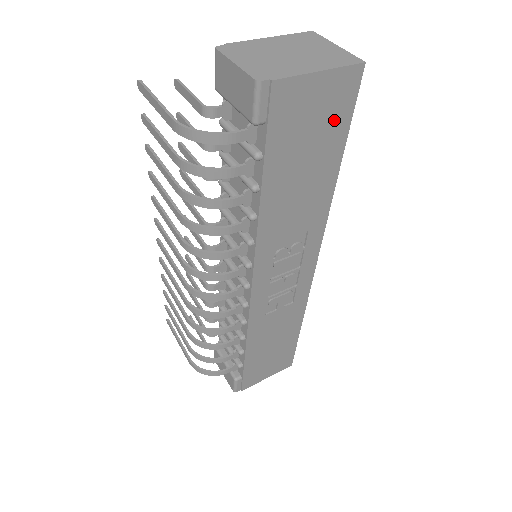
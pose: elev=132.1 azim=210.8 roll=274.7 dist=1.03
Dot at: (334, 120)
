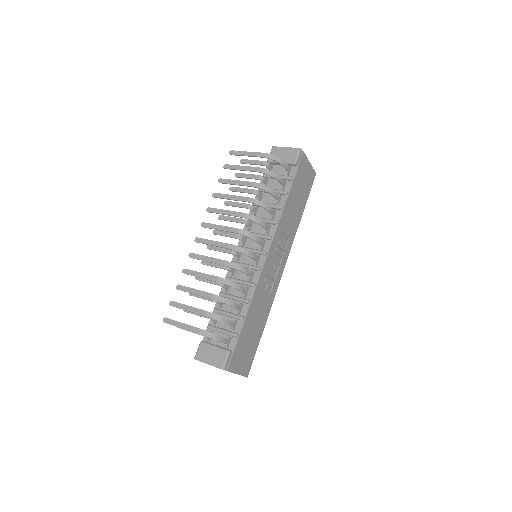
Dot at: (307, 187)
